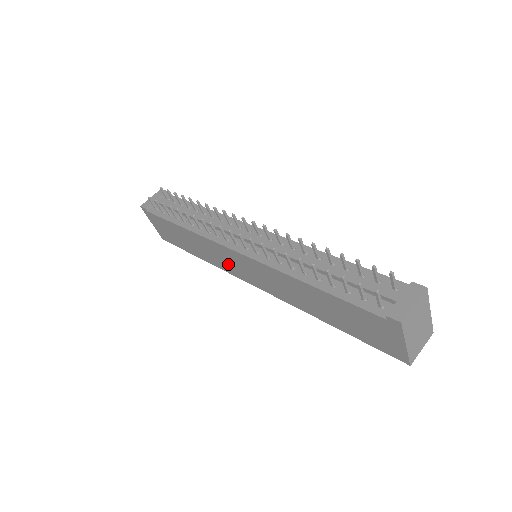
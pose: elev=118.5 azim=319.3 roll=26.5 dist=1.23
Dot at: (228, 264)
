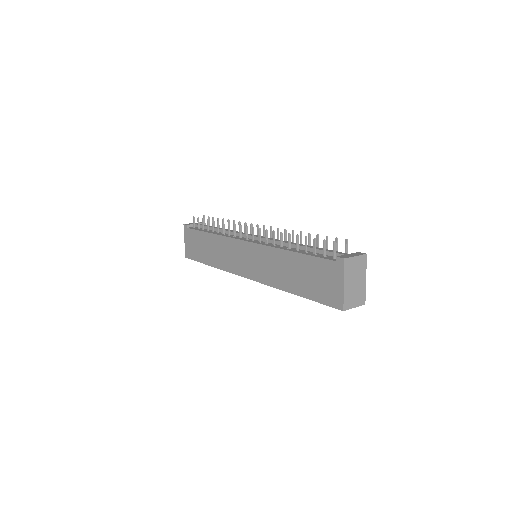
Dot at: (233, 260)
